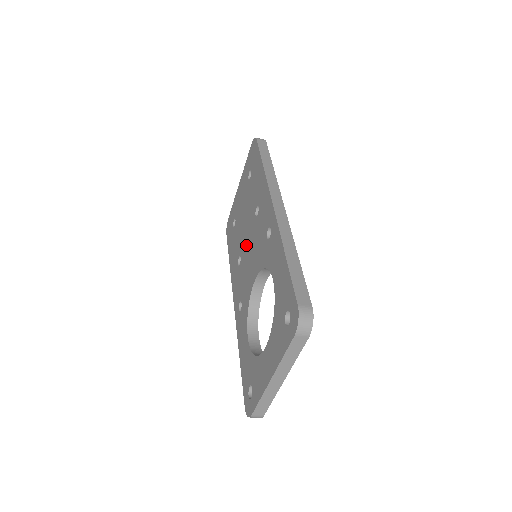
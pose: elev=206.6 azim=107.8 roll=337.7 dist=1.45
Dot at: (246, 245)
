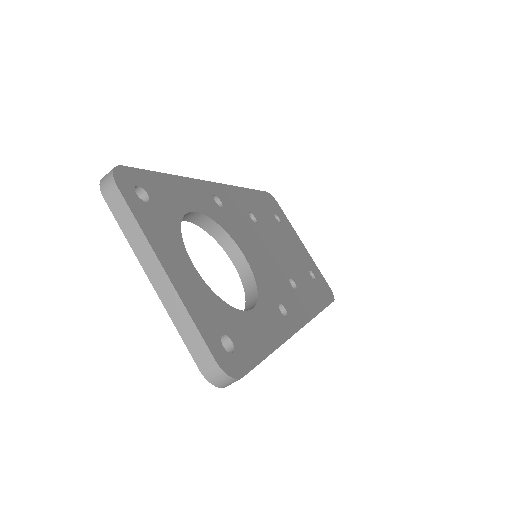
Dot at: occluded
